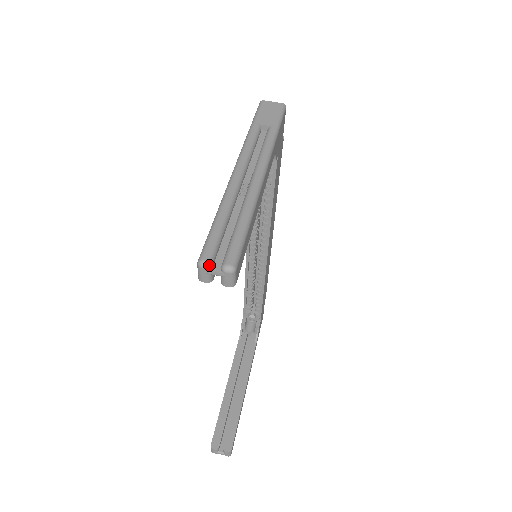
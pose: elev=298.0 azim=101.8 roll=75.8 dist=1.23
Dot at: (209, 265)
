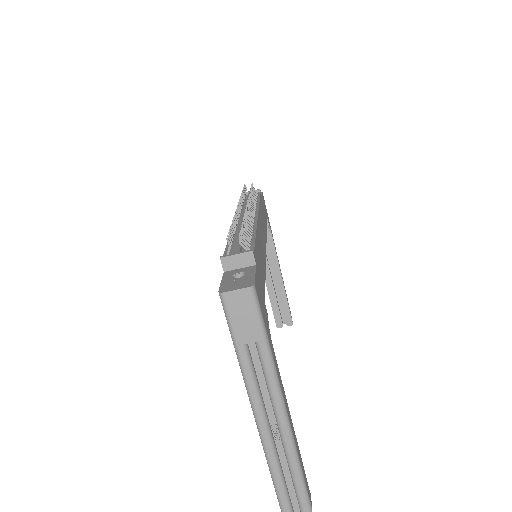
Dot at: out of frame
